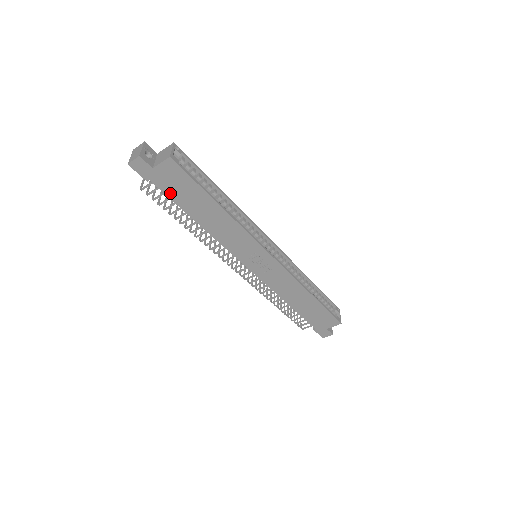
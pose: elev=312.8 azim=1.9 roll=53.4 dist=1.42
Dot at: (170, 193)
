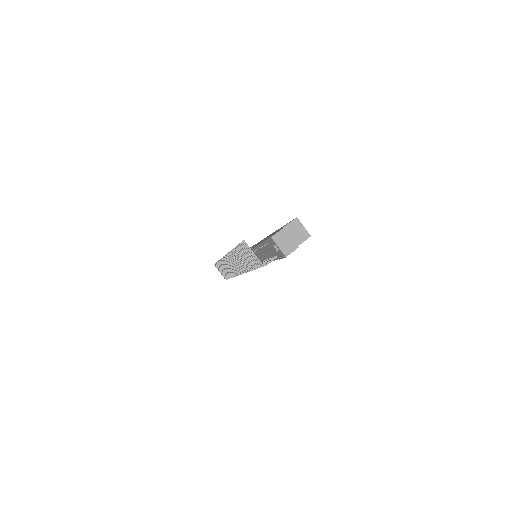
Dot at: occluded
